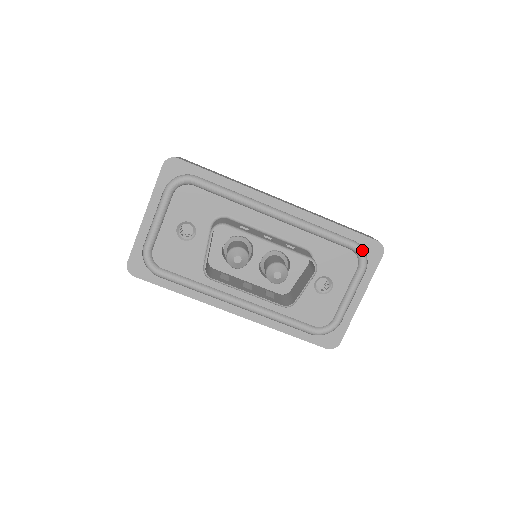
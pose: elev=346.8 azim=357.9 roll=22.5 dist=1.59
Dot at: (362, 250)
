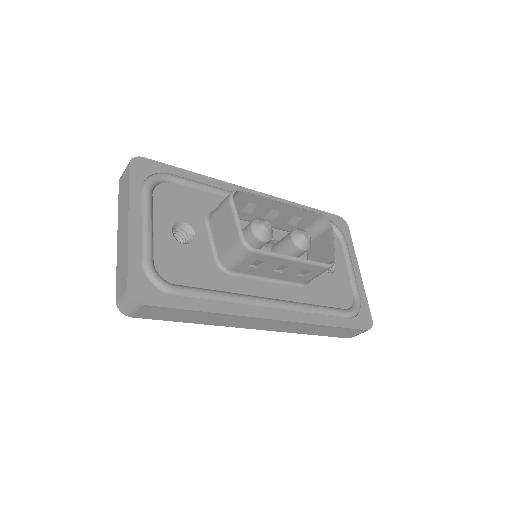
Dot at: (335, 224)
